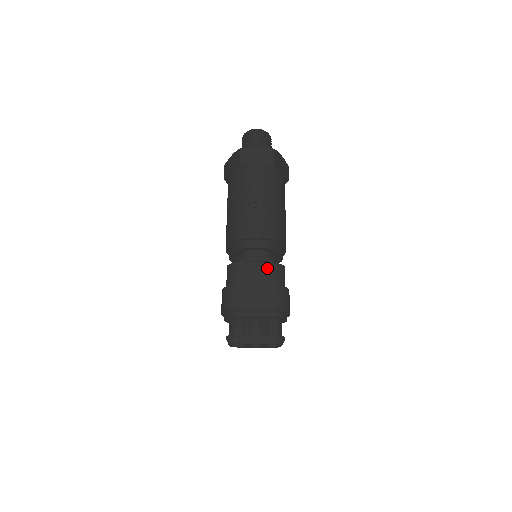
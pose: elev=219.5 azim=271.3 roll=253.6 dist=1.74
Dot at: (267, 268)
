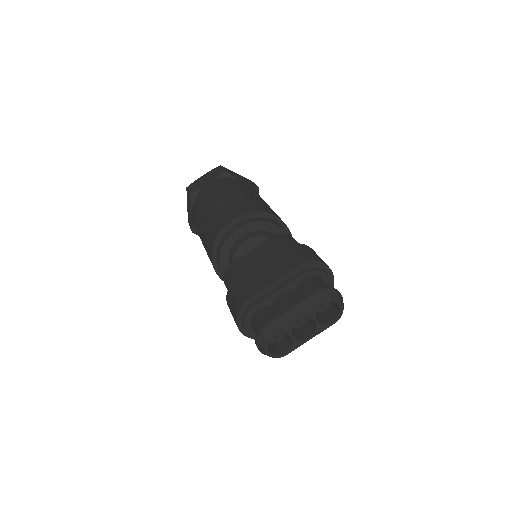
Dot at: (267, 245)
